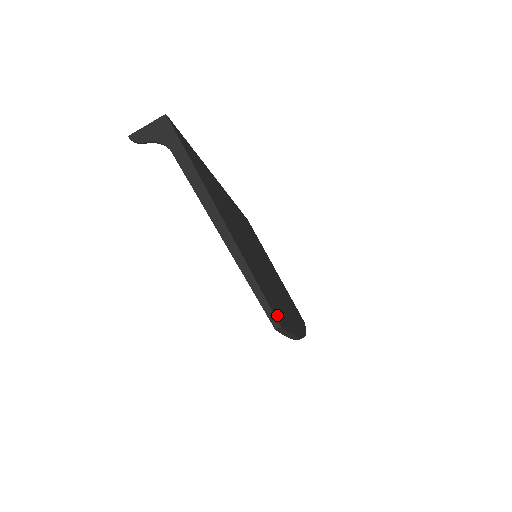
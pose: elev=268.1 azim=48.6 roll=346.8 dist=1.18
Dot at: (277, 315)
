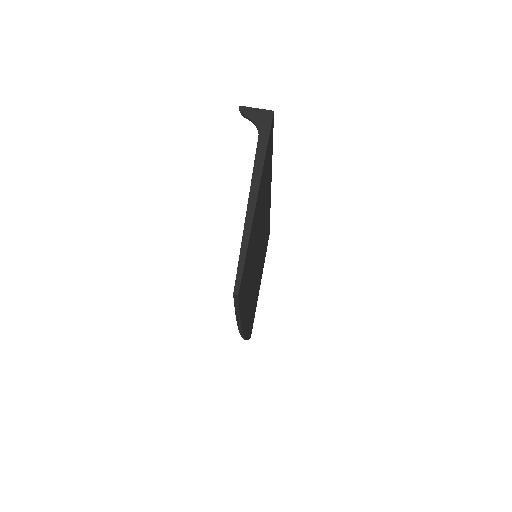
Dot at: (241, 289)
